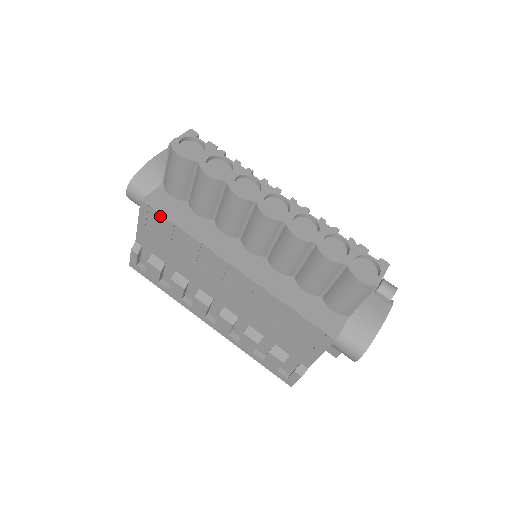
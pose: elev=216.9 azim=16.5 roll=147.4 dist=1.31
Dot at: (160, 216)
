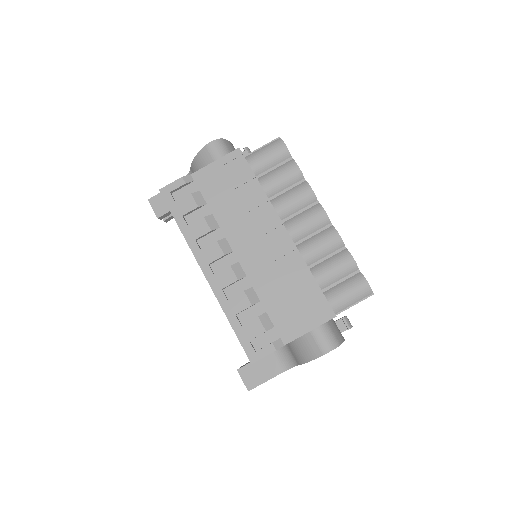
Dot at: (247, 166)
